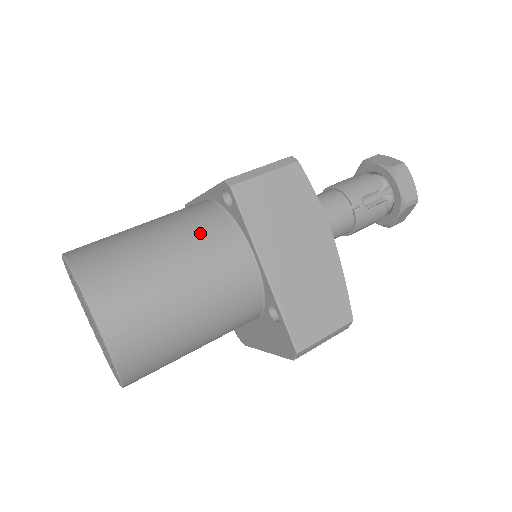
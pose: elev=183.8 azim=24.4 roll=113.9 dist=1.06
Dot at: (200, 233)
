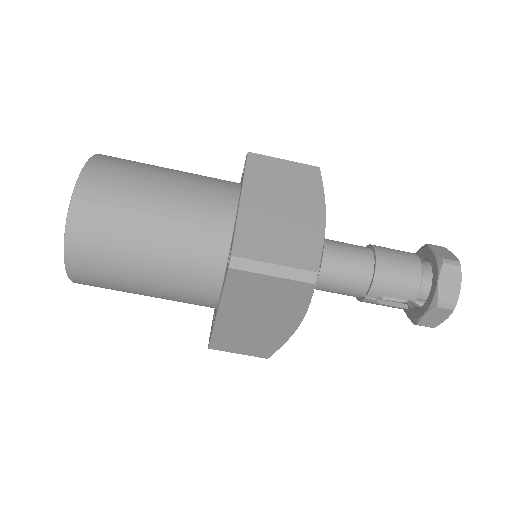
Dot at: (188, 260)
